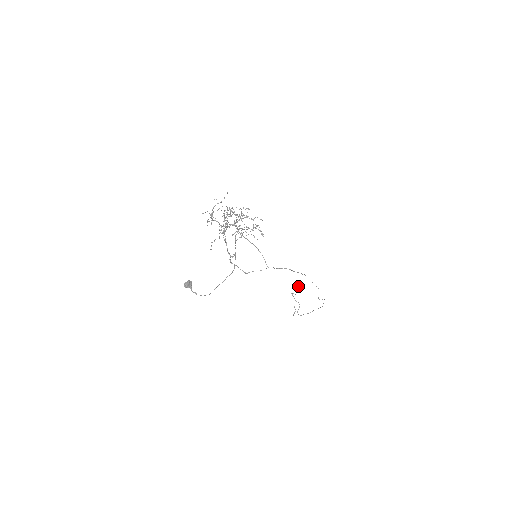
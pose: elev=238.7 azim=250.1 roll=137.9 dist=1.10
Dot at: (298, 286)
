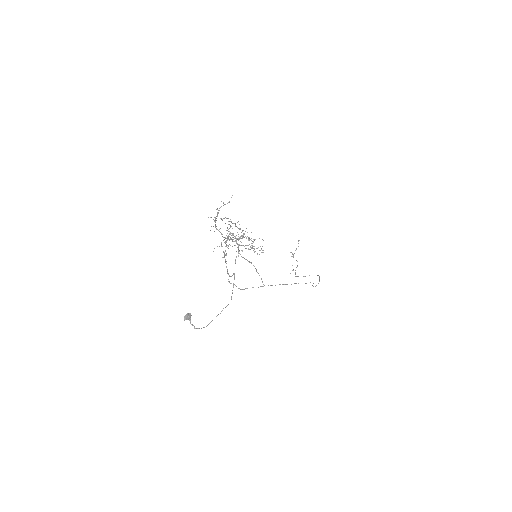
Dot at: (298, 246)
